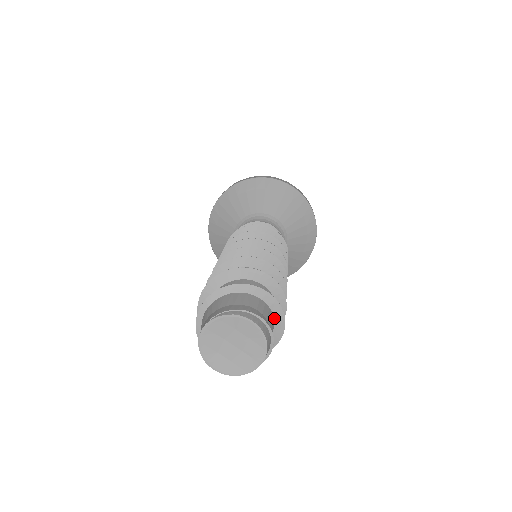
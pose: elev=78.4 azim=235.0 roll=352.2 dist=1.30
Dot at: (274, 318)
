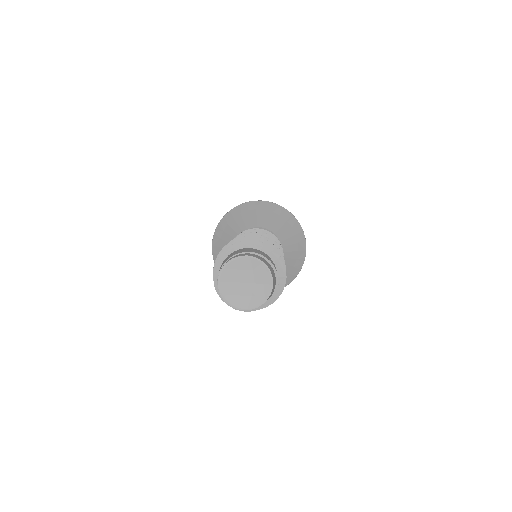
Dot at: (270, 257)
